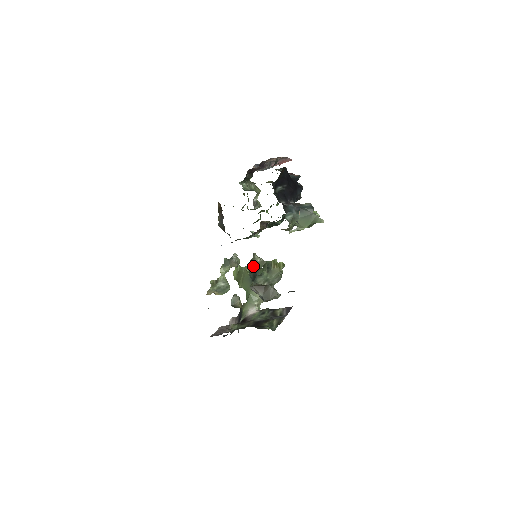
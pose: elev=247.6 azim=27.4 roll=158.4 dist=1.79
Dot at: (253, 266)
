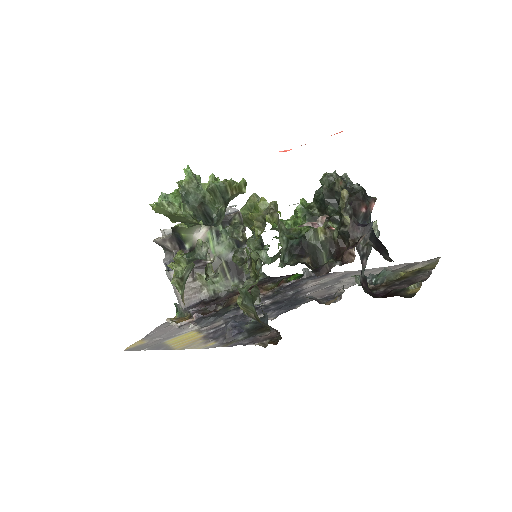
Dot at: occluded
